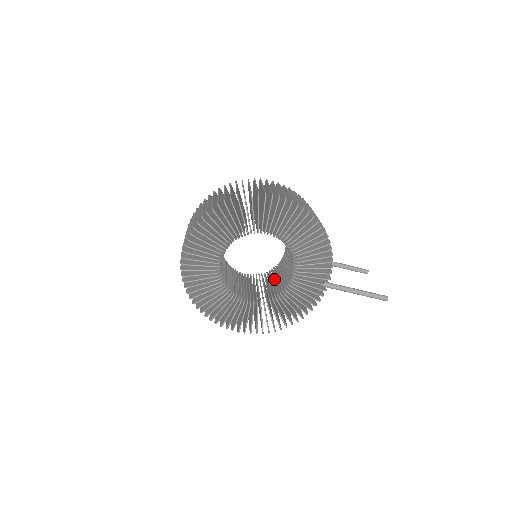
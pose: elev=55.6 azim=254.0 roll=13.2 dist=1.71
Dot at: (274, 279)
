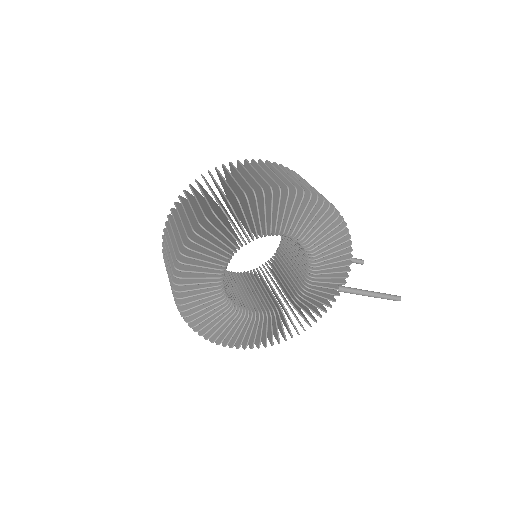
Dot at: occluded
